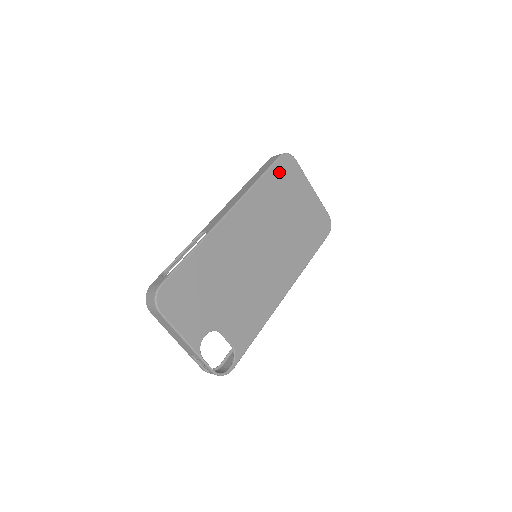
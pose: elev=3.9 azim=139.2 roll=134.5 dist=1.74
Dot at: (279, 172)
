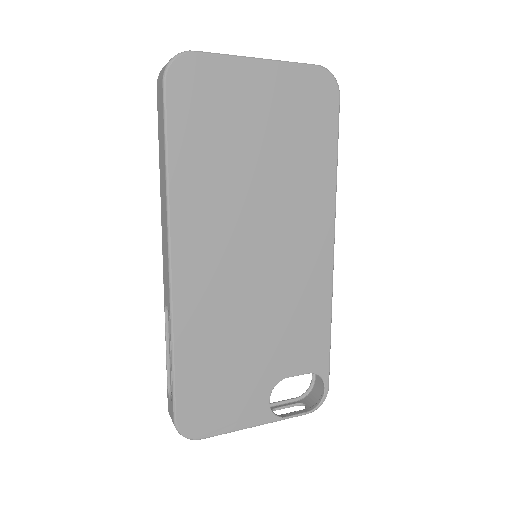
Dot at: (185, 112)
